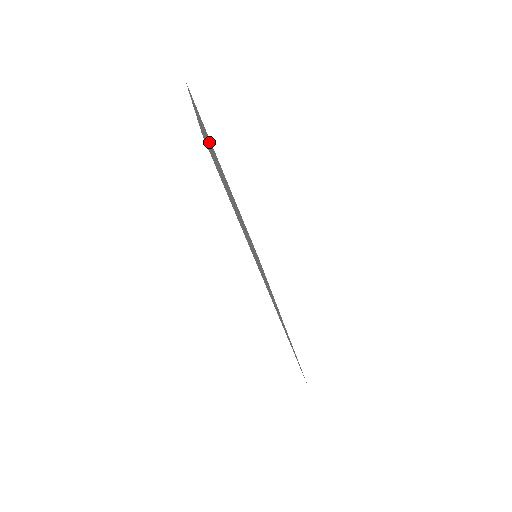
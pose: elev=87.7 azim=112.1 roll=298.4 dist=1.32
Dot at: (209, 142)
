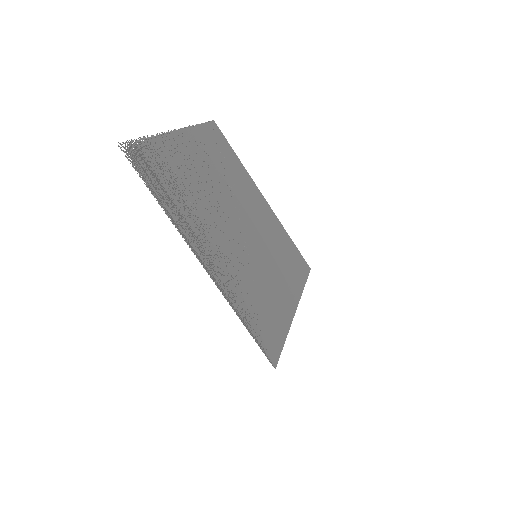
Dot at: (205, 161)
